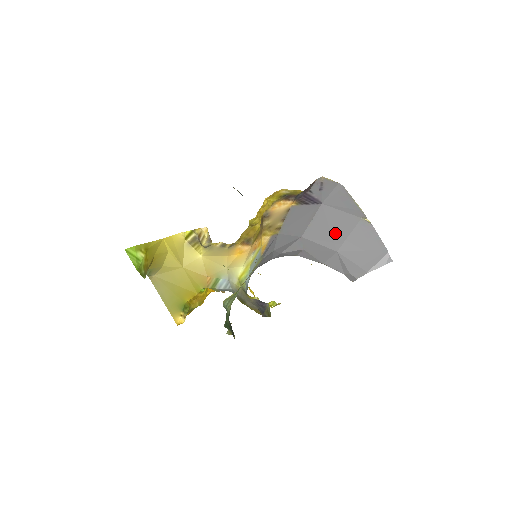
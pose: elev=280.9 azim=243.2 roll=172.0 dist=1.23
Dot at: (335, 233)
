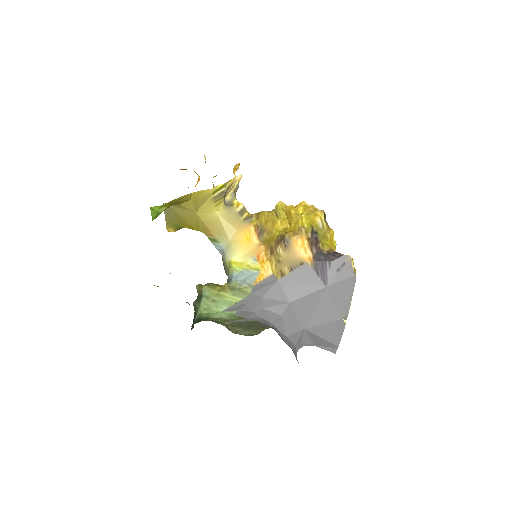
Dot at: (315, 316)
